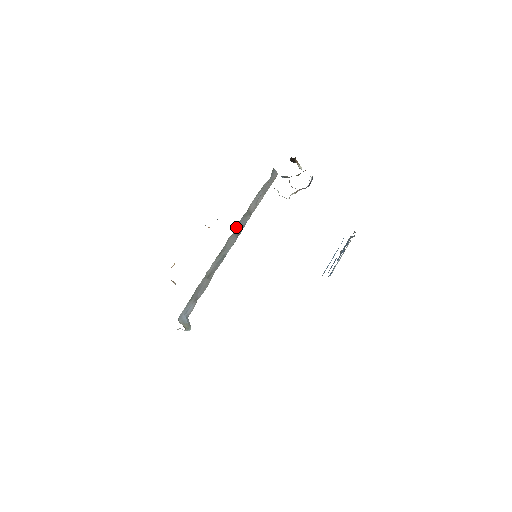
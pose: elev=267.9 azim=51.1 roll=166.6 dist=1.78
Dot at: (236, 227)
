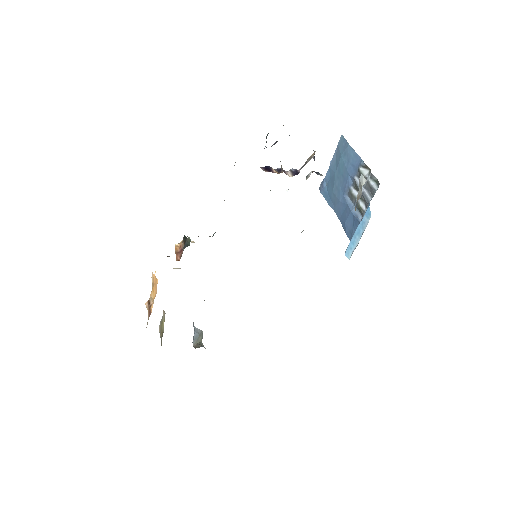
Dot at: occluded
